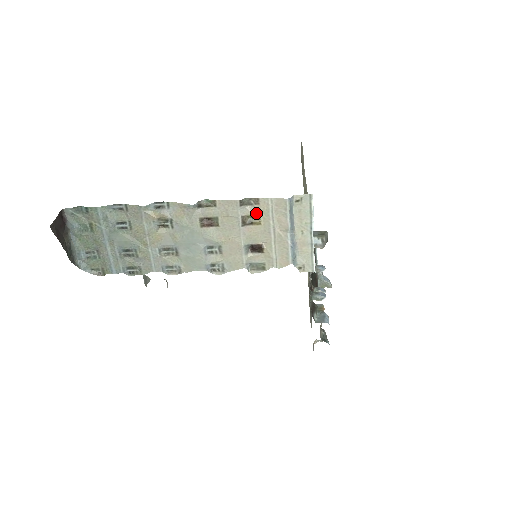
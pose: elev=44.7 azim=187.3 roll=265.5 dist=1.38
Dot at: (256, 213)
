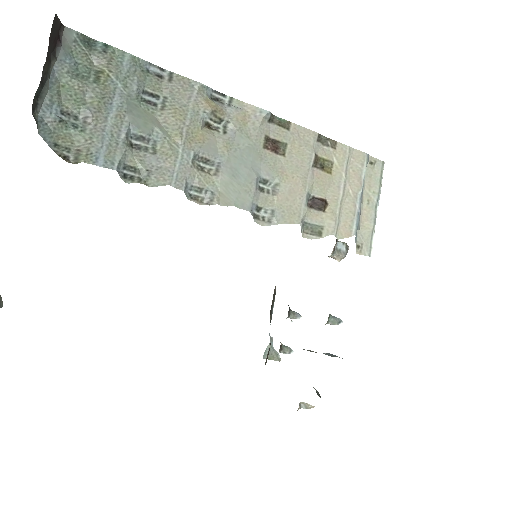
Dot at: (330, 158)
